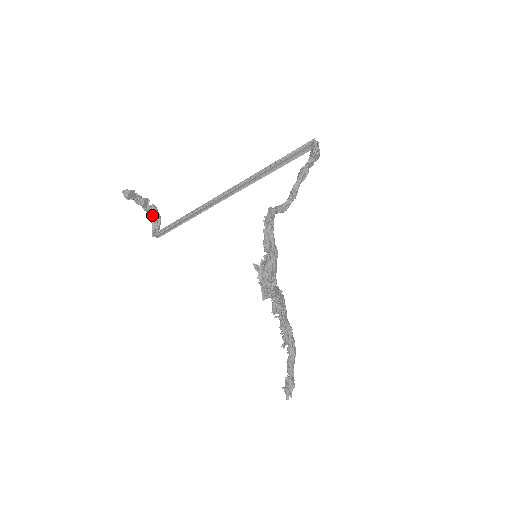
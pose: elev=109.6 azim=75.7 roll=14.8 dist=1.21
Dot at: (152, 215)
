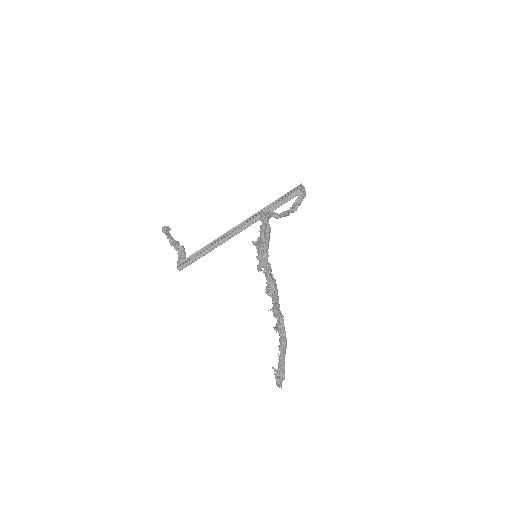
Dot at: (180, 252)
